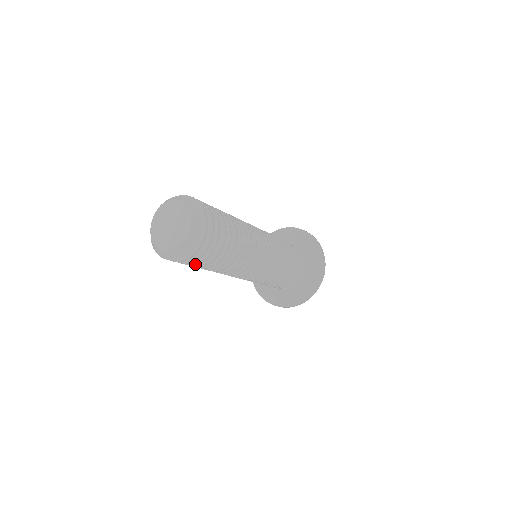
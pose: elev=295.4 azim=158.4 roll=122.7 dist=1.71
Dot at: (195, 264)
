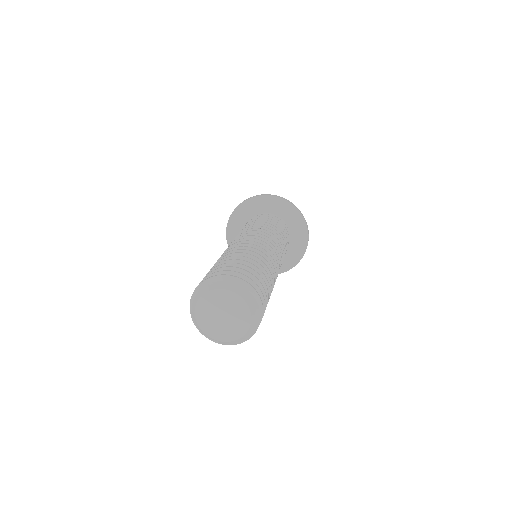
Dot at: occluded
